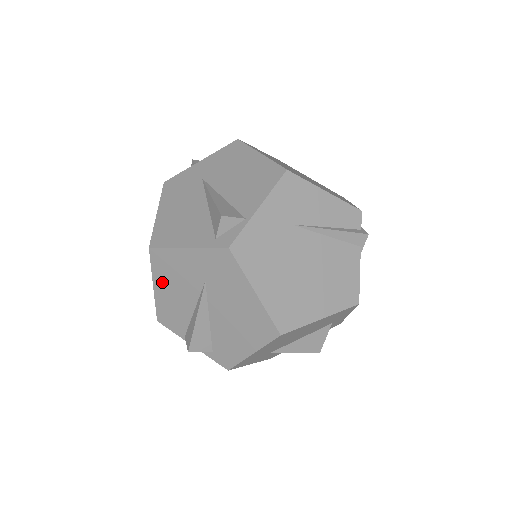
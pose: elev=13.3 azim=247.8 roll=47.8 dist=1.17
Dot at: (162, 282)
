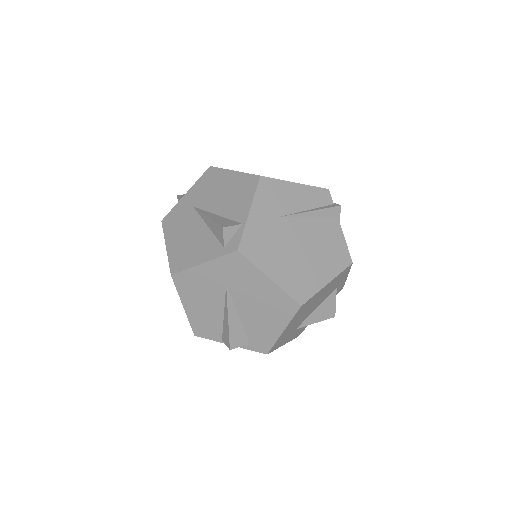
Dot at: (190, 300)
